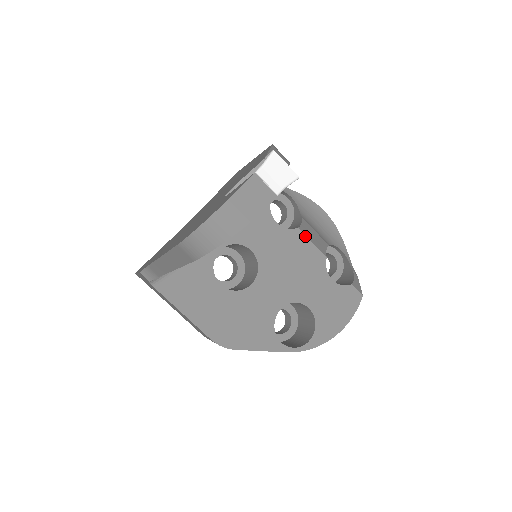
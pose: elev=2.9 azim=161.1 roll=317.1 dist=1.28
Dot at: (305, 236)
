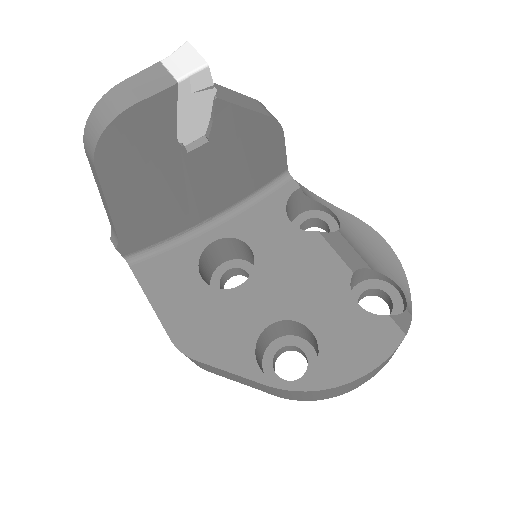
Dot at: (326, 242)
